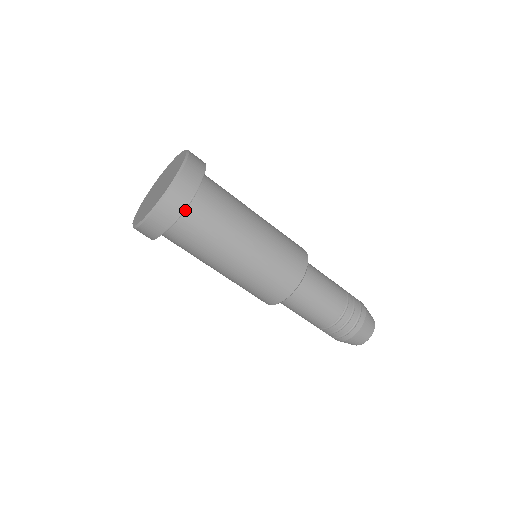
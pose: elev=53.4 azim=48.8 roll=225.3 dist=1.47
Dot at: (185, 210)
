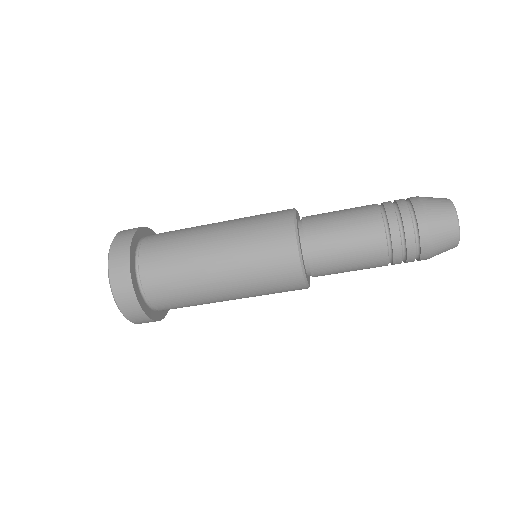
Dot at: (139, 276)
